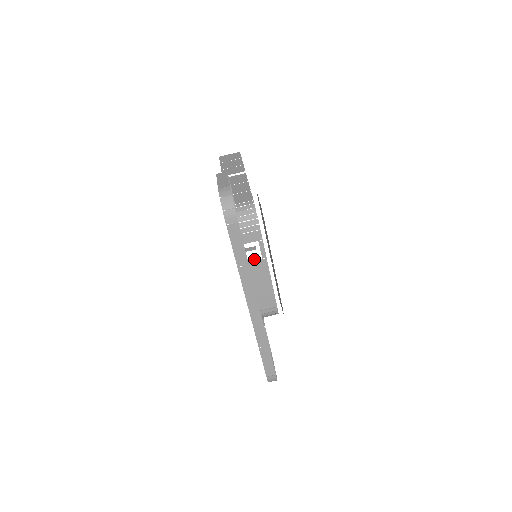
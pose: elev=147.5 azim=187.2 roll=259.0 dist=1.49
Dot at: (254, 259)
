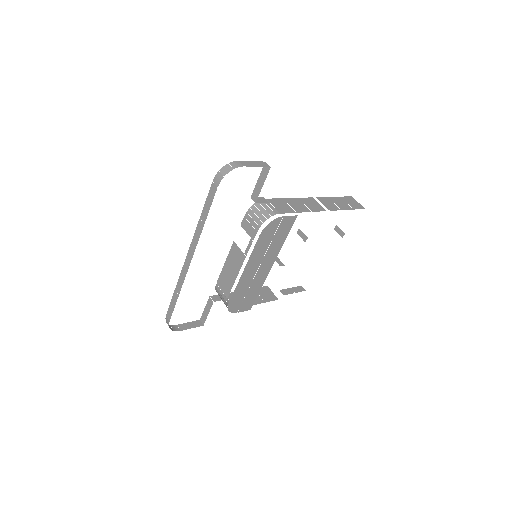
Dot at: (297, 287)
